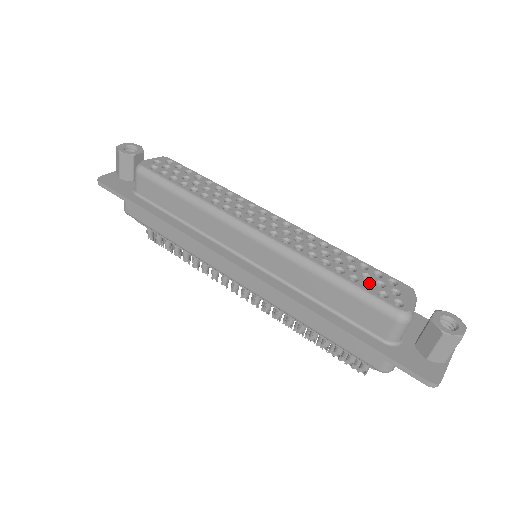
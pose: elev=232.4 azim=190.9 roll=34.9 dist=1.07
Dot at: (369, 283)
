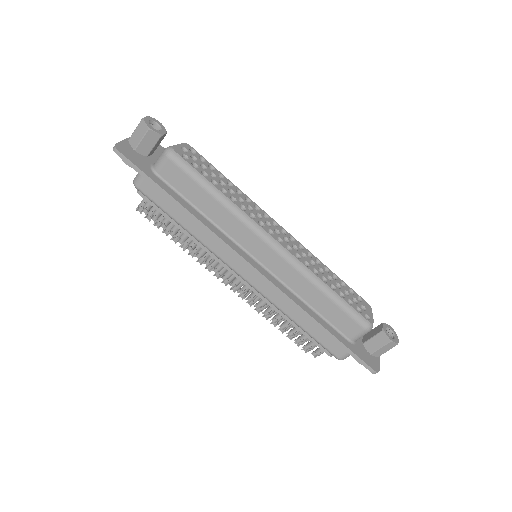
Dot at: (350, 299)
